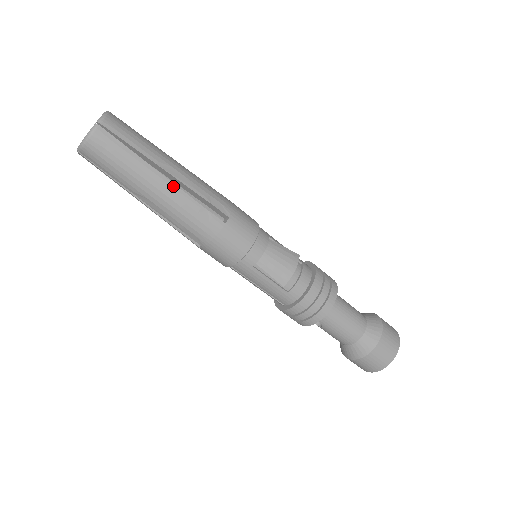
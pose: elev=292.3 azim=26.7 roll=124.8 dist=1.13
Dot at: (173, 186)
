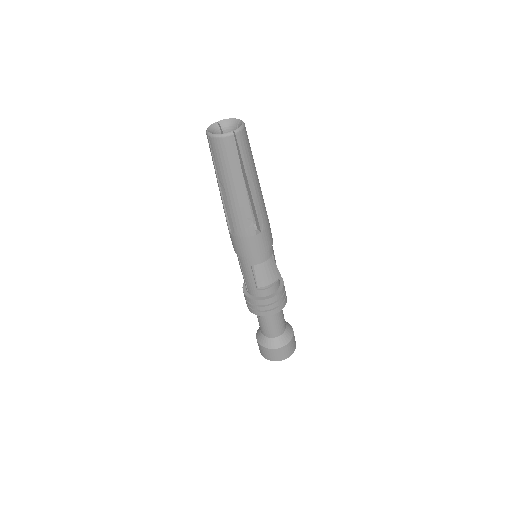
Dot at: (246, 196)
